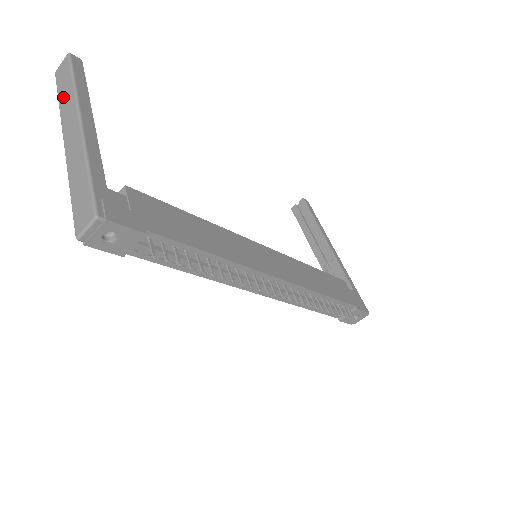
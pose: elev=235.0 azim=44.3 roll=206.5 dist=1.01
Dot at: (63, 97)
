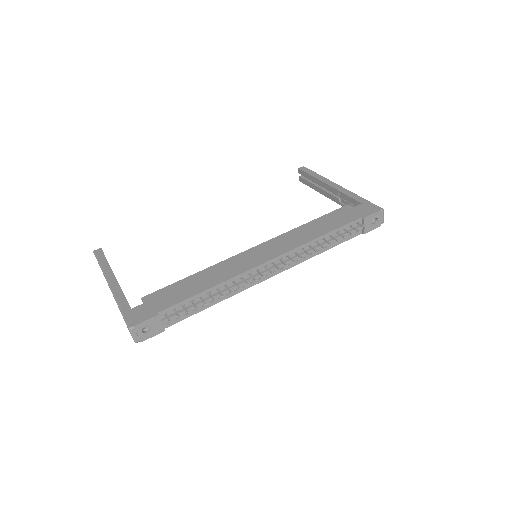
Dot at: occluded
